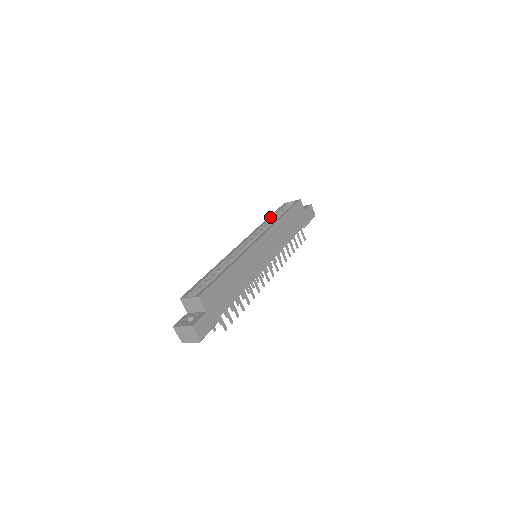
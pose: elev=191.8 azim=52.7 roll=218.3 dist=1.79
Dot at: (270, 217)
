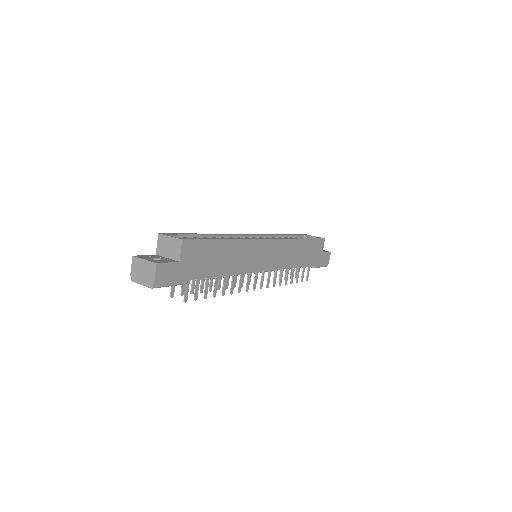
Dot at: (288, 234)
